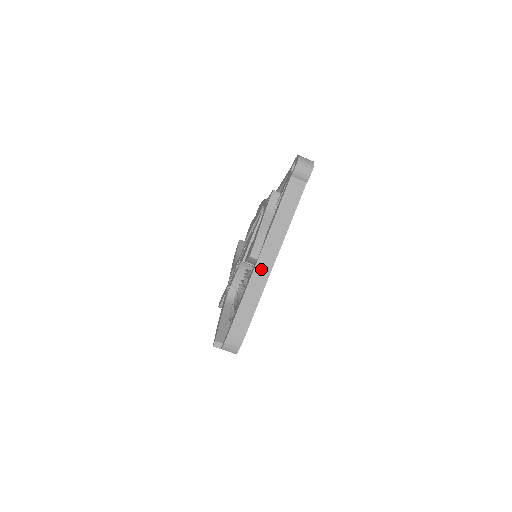
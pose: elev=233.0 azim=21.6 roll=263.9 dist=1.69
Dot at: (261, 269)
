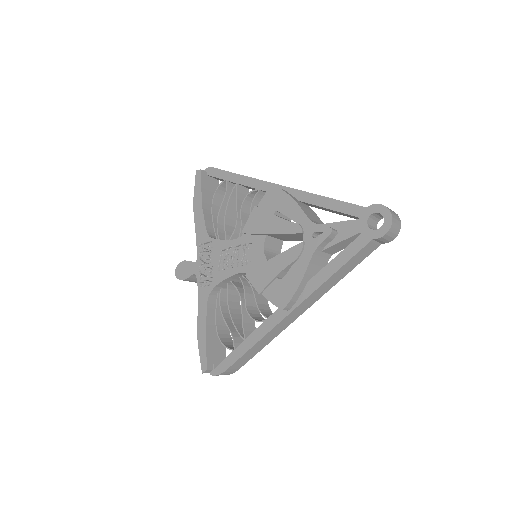
Dot at: (288, 319)
